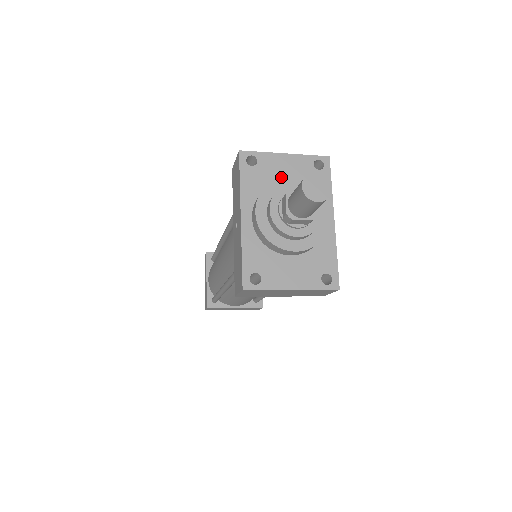
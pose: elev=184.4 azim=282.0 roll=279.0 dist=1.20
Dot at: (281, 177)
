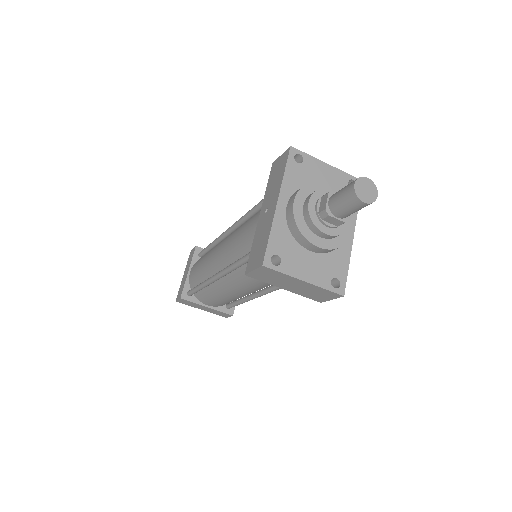
Dot at: occluded
